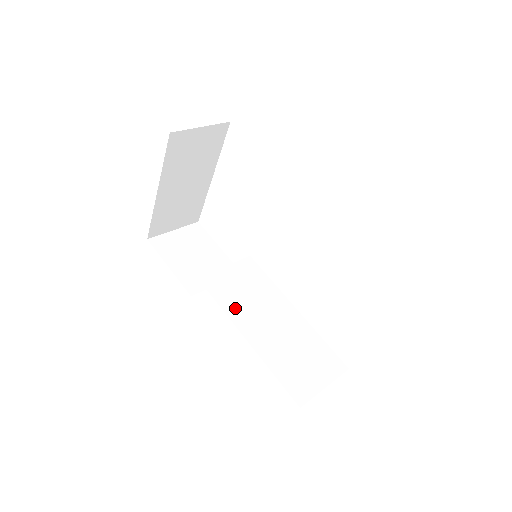
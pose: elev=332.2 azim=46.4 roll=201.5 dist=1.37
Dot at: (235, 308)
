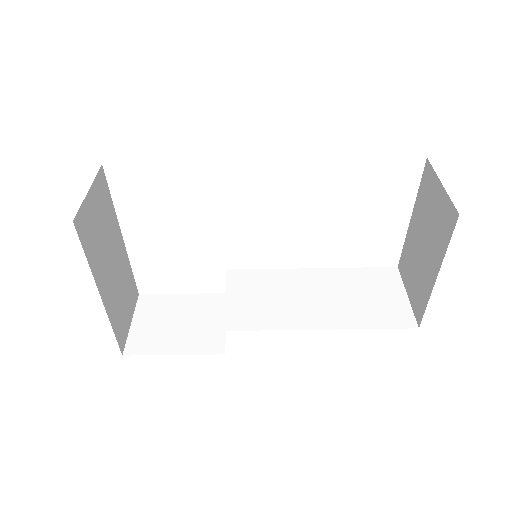
Dot at: (279, 318)
